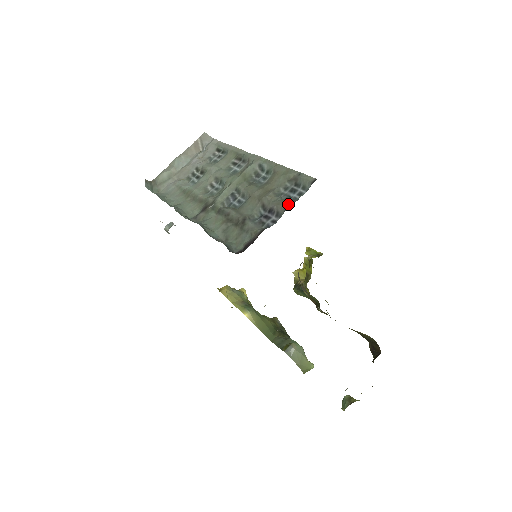
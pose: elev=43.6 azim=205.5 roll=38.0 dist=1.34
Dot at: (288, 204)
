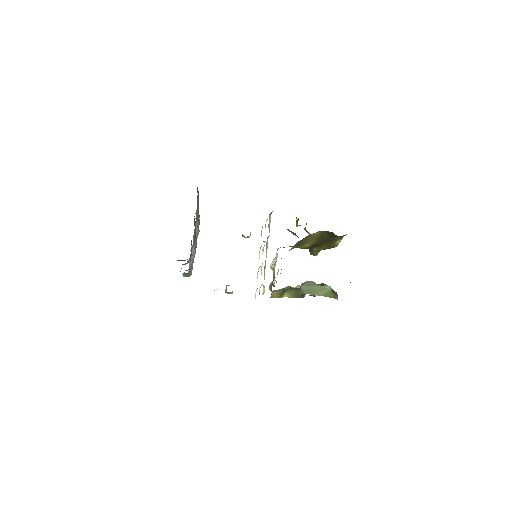
Dot at: occluded
